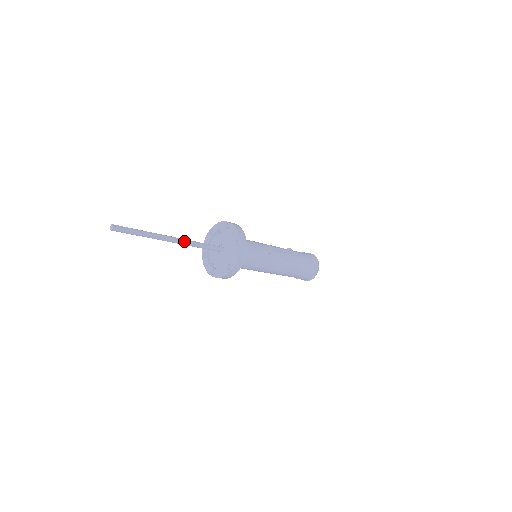
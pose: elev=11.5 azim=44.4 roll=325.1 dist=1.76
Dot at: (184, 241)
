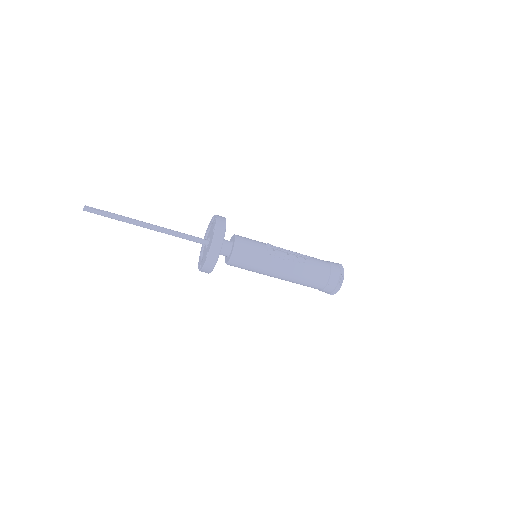
Dot at: (161, 228)
